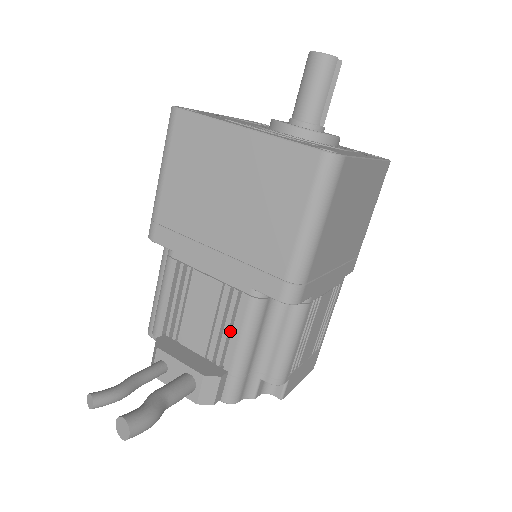
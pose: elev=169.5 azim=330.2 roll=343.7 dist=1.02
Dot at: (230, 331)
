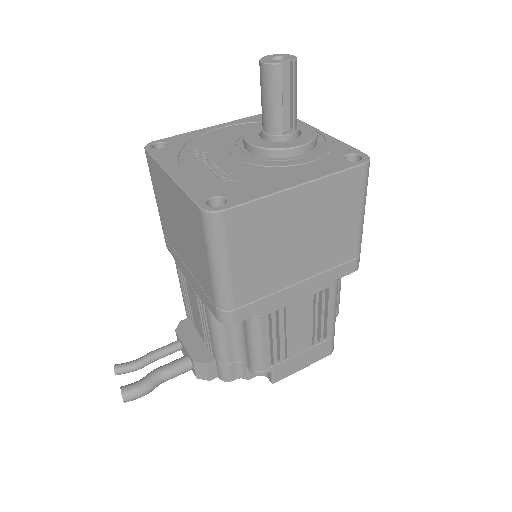
Dot at: occluded
